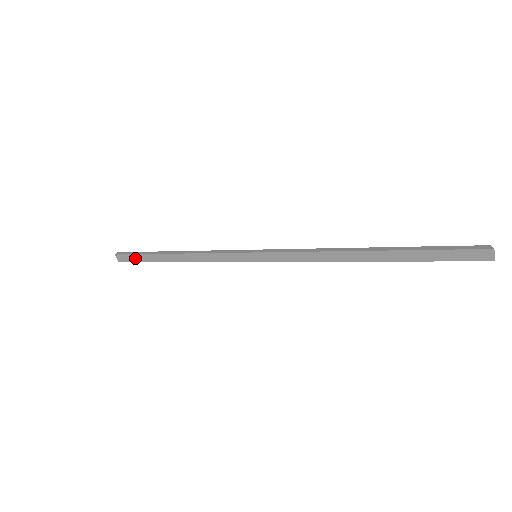
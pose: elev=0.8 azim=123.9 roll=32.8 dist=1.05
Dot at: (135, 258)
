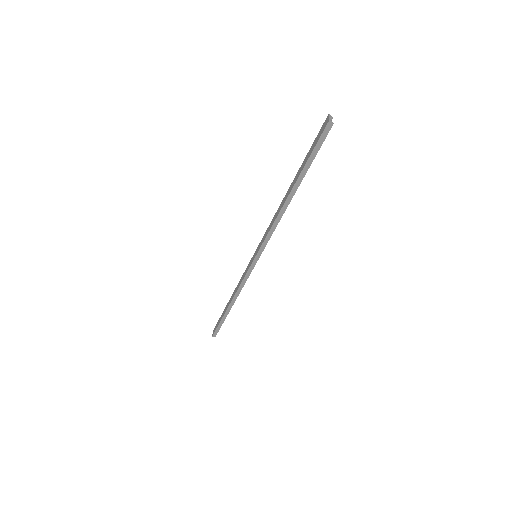
Dot at: (218, 323)
